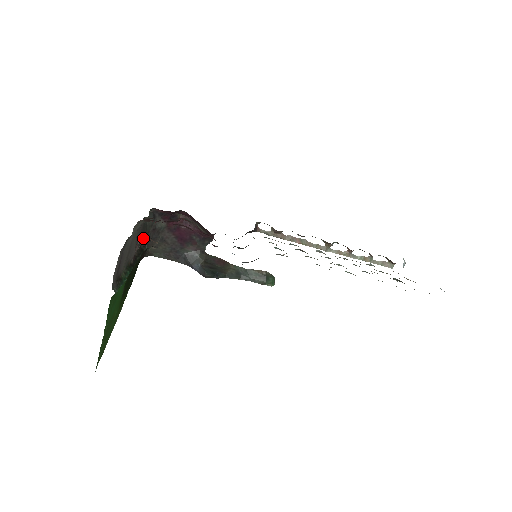
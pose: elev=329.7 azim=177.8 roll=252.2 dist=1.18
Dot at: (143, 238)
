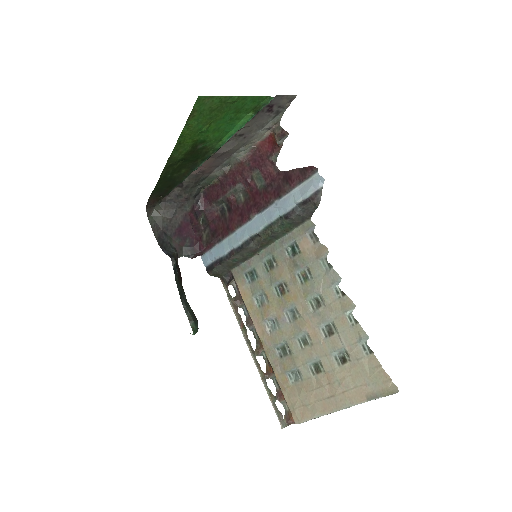
Dot at: (186, 186)
